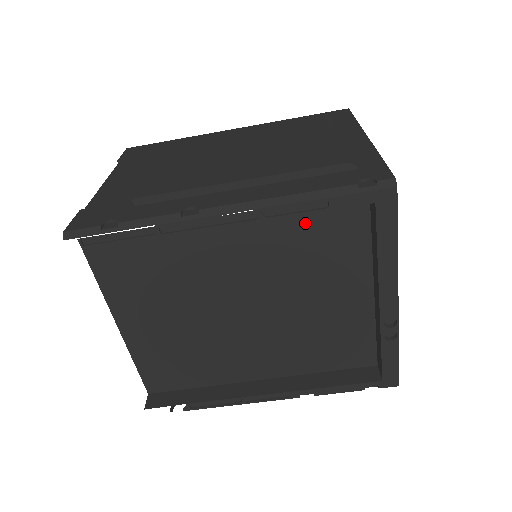
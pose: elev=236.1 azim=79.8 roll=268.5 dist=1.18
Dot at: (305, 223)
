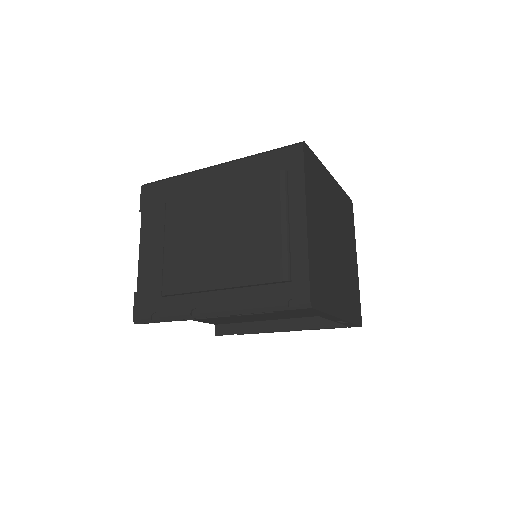
Dot at: occluded
